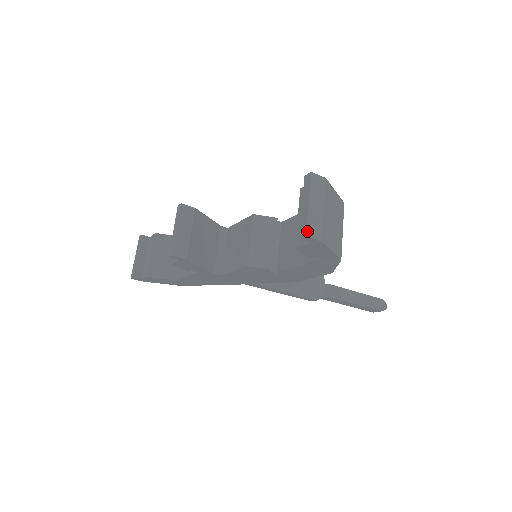
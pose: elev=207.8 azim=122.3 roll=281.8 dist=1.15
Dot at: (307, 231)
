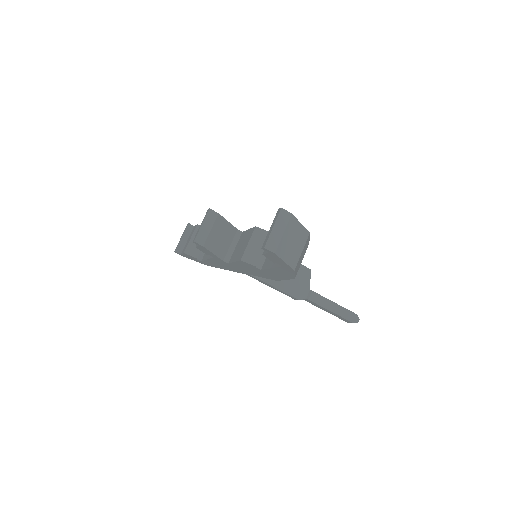
Dot at: (266, 245)
